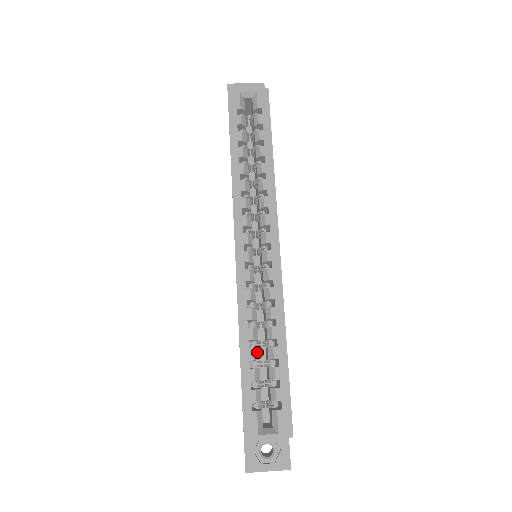
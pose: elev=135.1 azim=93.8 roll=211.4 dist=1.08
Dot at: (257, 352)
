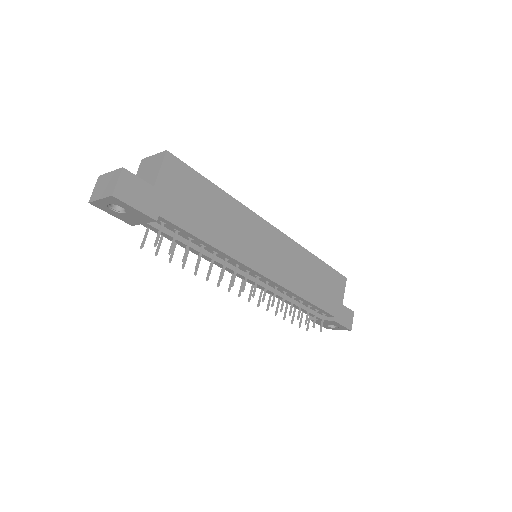
Dot at: occluded
